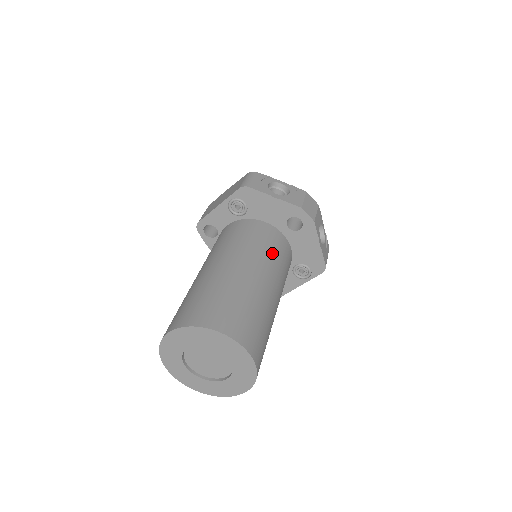
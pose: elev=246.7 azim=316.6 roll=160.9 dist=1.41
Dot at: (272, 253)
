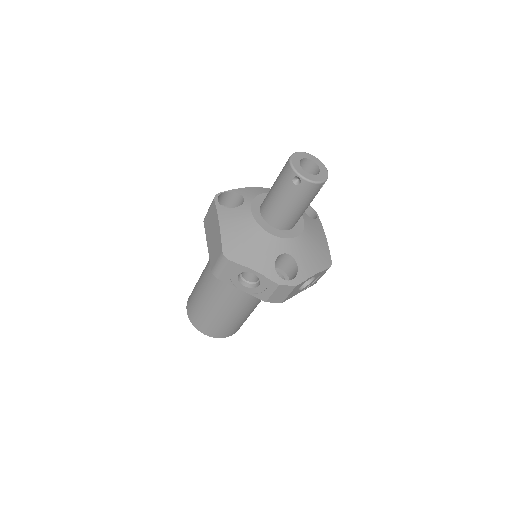
Dot at: occluded
